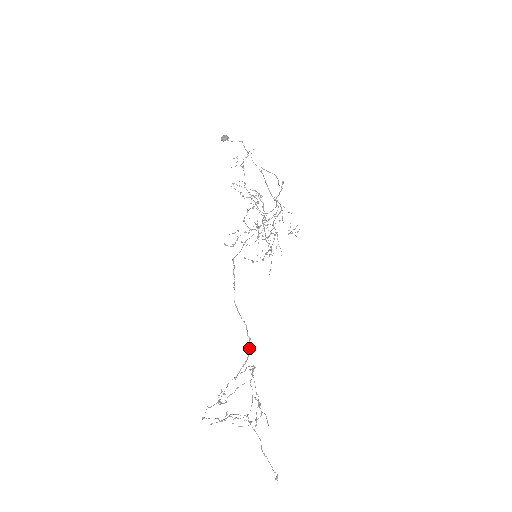
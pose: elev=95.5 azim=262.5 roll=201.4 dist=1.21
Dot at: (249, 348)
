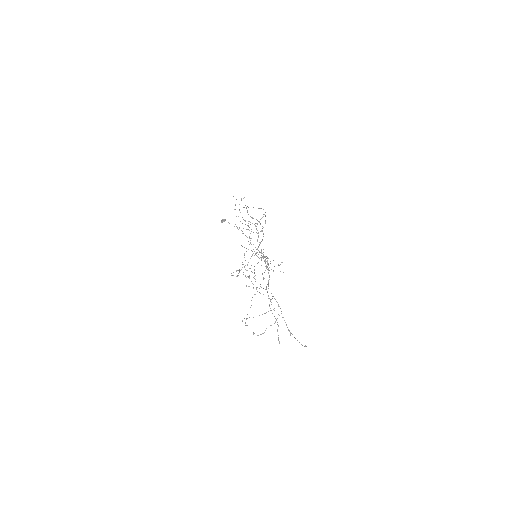
Dot at: (263, 233)
